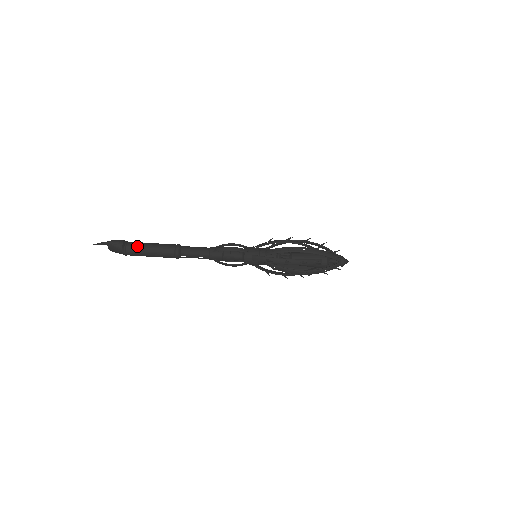
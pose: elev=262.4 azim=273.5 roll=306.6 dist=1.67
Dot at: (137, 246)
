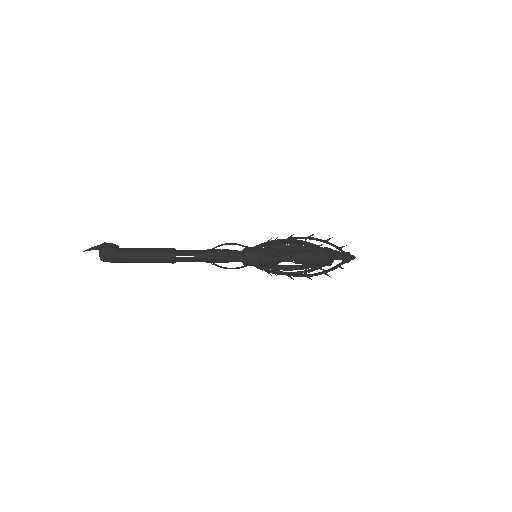
Dot at: (131, 248)
